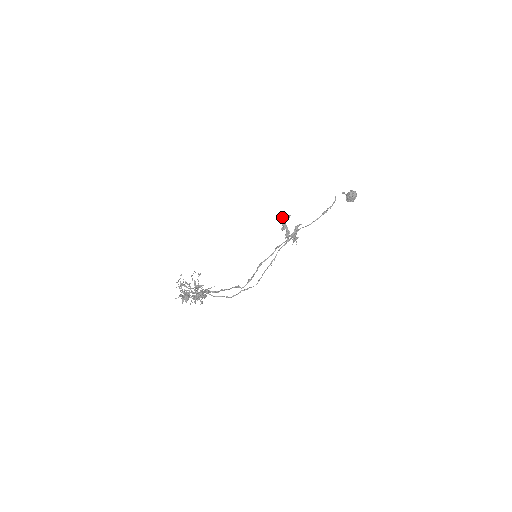
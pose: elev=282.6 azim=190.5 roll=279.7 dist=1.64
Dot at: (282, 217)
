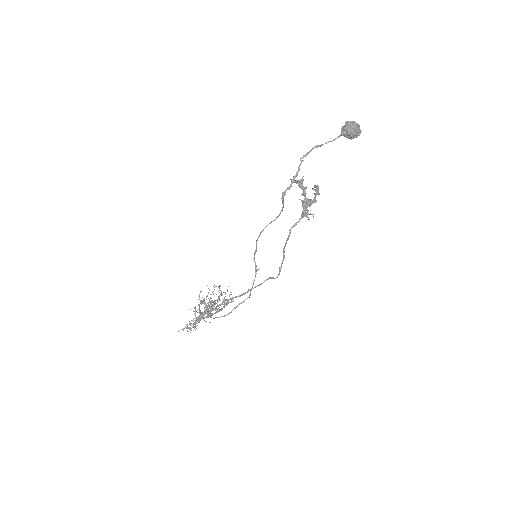
Dot at: (295, 182)
